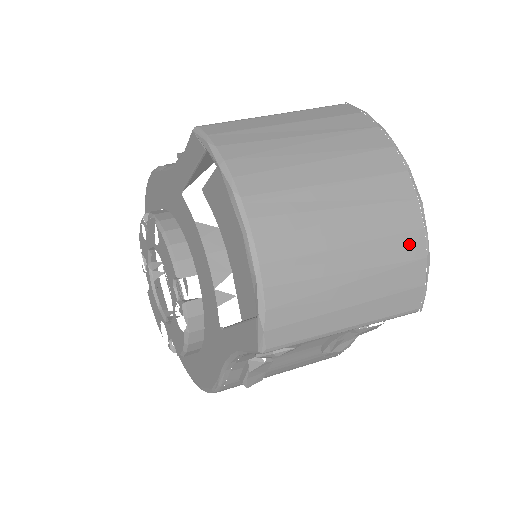
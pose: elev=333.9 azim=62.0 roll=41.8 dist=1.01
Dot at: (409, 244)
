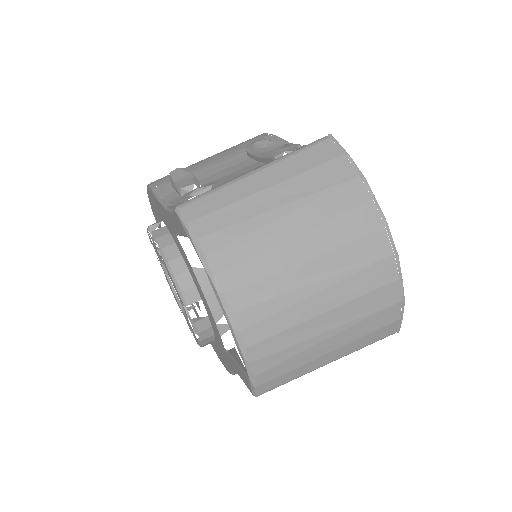
Dot at: (384, 295)
